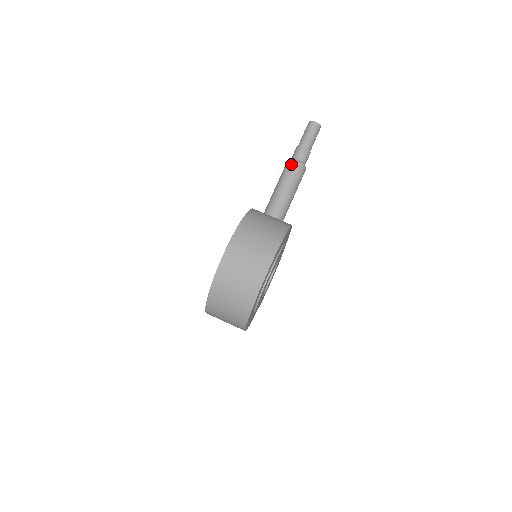
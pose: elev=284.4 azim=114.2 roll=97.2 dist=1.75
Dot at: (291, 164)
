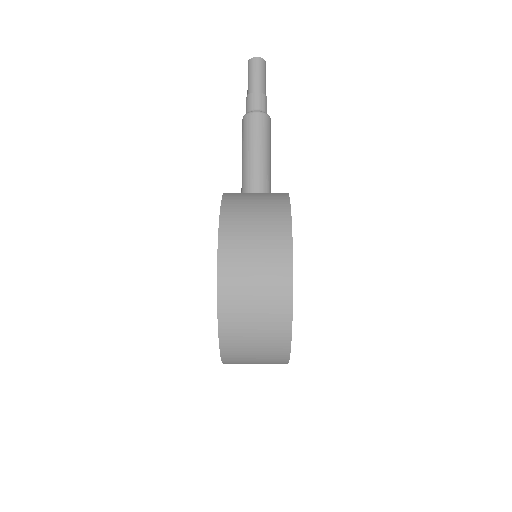
Dot at: (250, 118)
